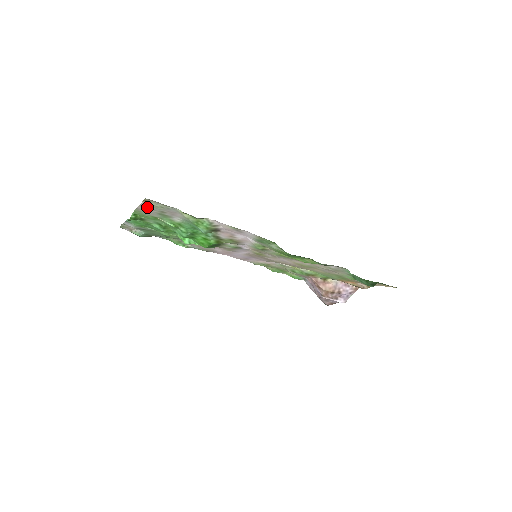
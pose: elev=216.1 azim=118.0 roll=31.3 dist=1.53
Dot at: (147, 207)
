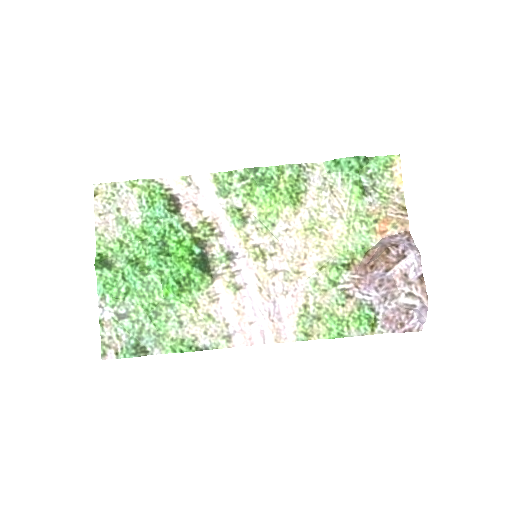
Dot at: (102, 211)
